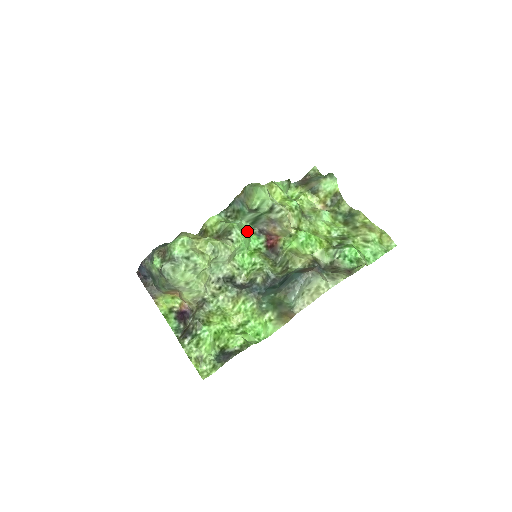
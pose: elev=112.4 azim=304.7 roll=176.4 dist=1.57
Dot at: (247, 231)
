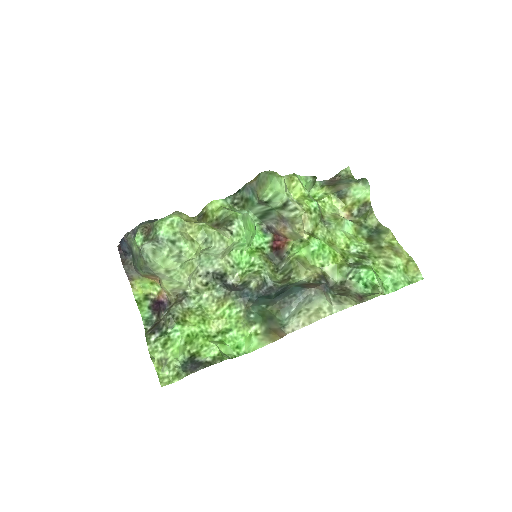
Dot at: (253, 225)
